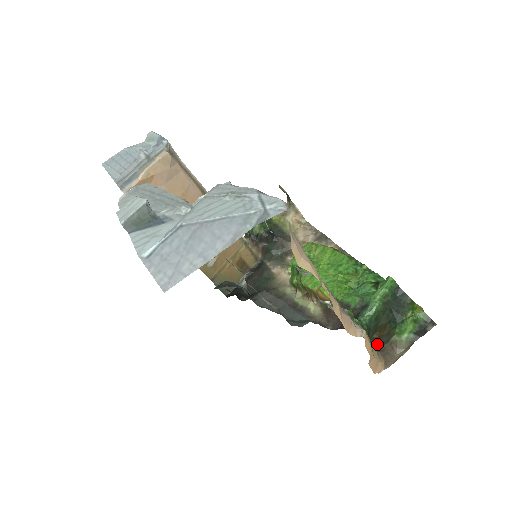
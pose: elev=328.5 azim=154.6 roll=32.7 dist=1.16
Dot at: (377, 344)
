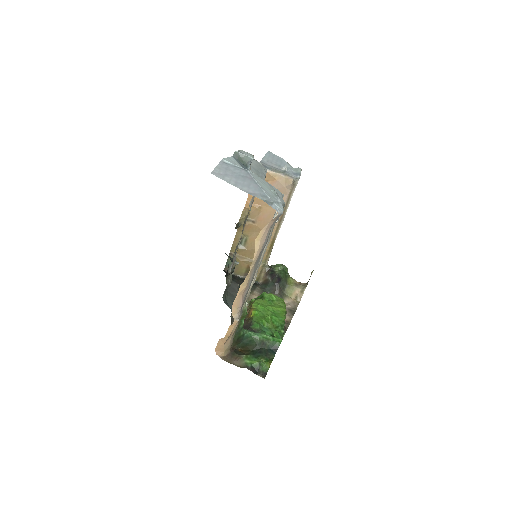
Dot at: (235, 350)
